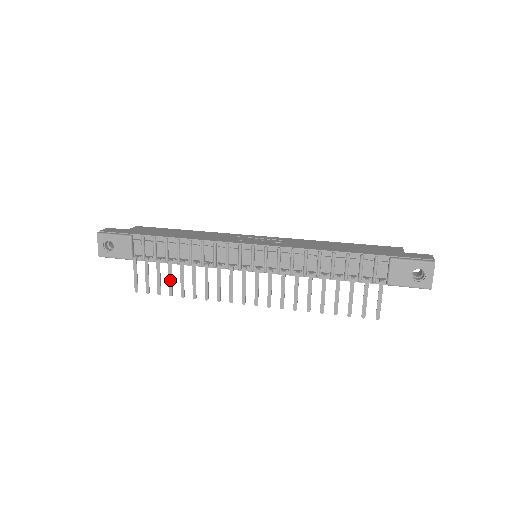
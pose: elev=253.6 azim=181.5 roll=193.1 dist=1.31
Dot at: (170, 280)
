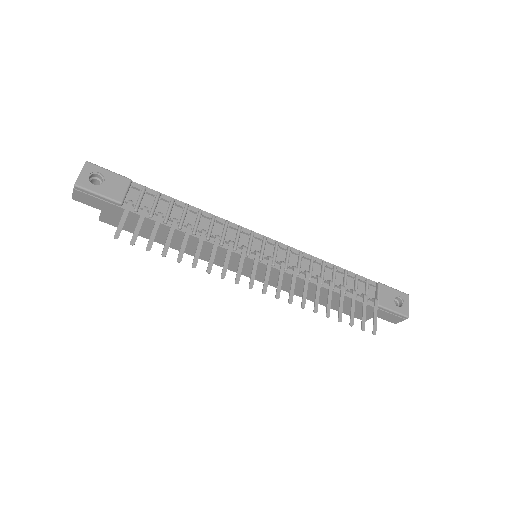
Dot at: (169, 238)
